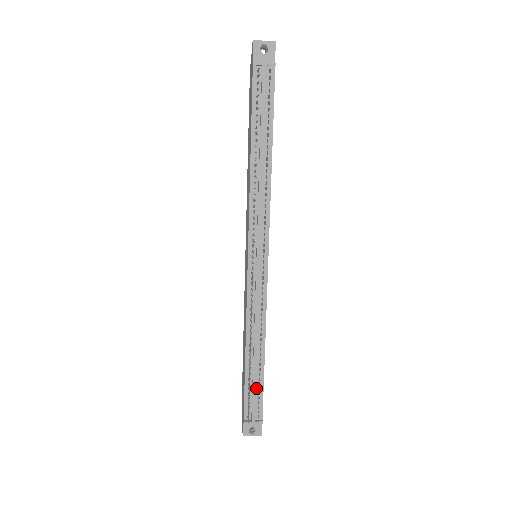
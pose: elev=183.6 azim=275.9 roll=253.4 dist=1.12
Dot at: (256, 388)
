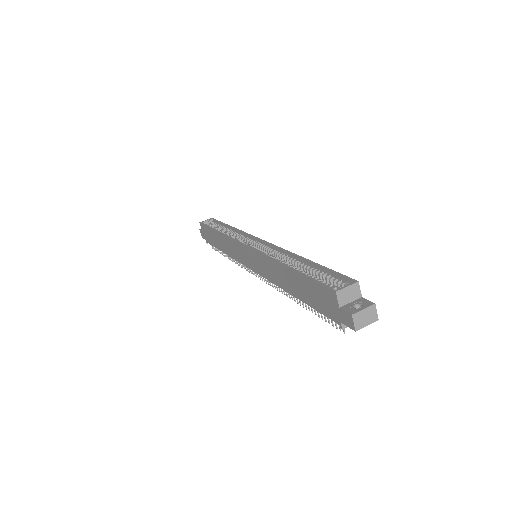
Dot at: occluded
